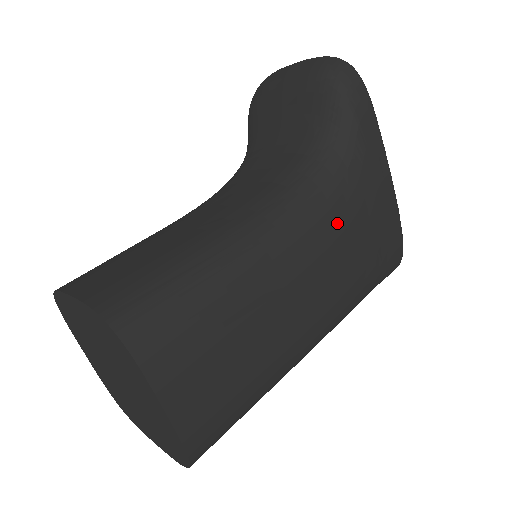
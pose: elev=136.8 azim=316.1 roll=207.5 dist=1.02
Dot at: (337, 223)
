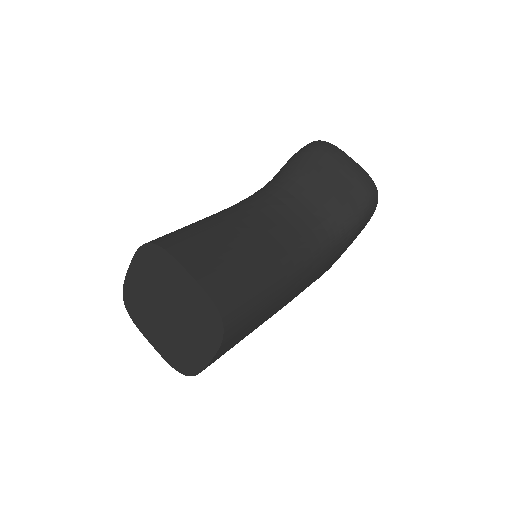
Dot at: (314, 275)
